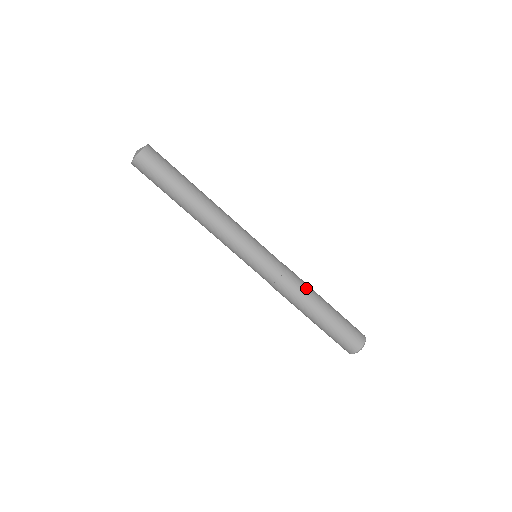
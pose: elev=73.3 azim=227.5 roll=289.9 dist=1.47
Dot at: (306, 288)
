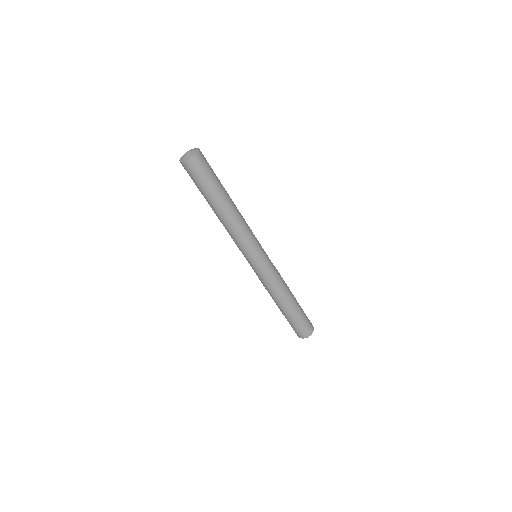
Dot at: (282, 293)
